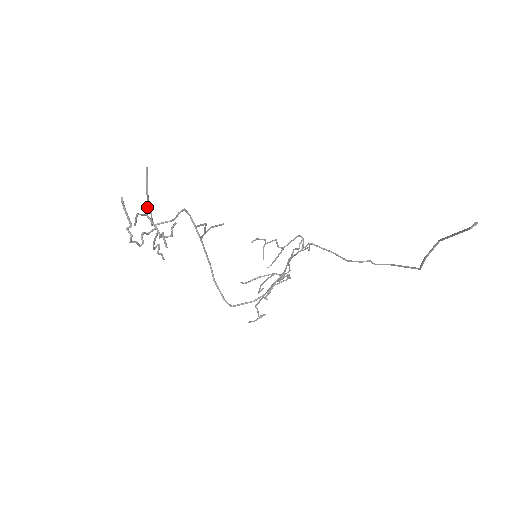
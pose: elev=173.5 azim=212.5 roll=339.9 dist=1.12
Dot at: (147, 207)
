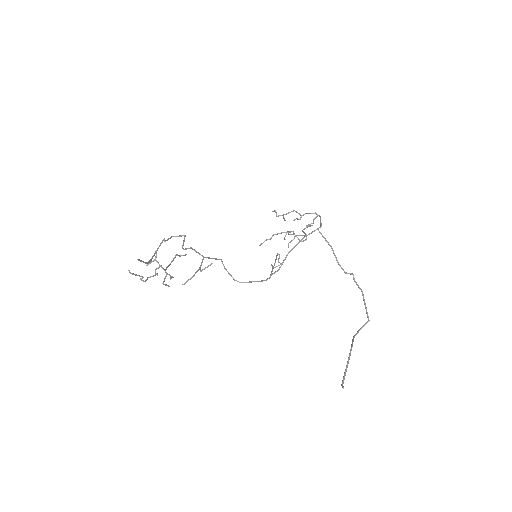
Dot at: occluded
